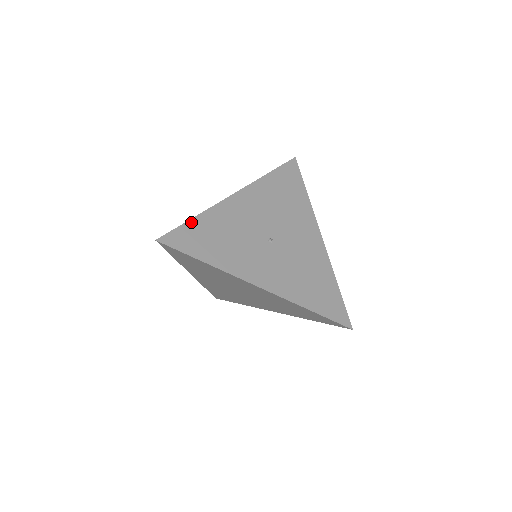
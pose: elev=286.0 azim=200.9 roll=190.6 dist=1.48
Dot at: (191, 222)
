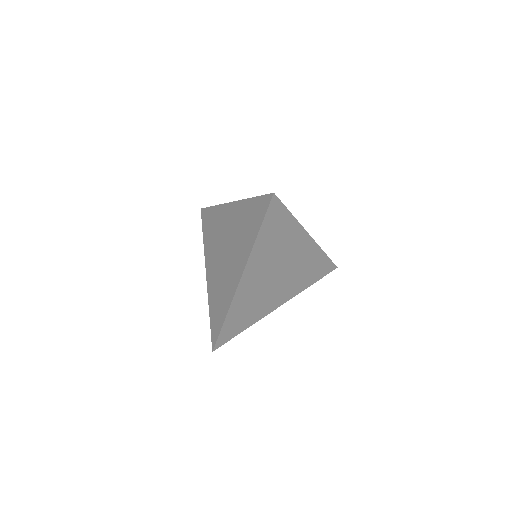
Dot at: occluded
